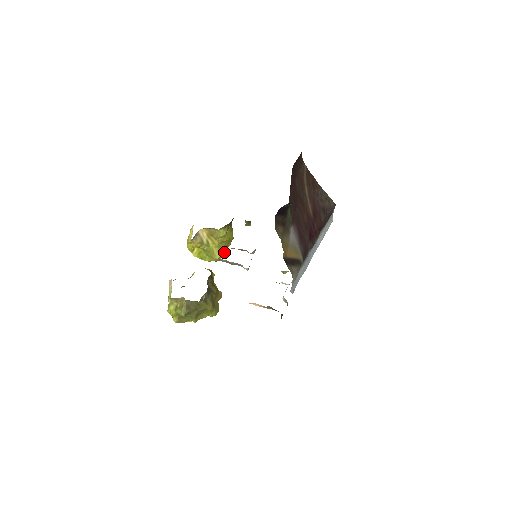
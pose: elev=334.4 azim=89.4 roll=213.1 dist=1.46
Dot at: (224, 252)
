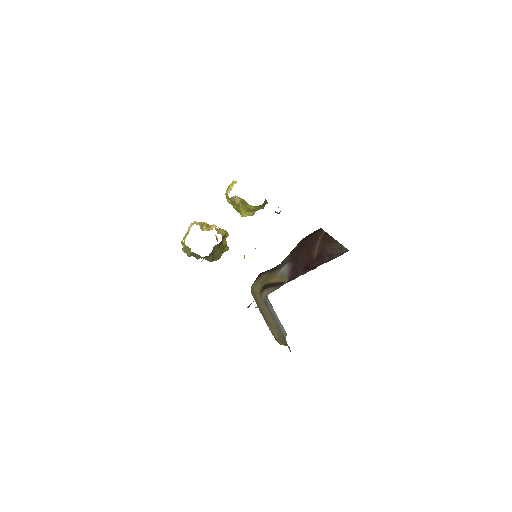
Dot at: (250, 215)
